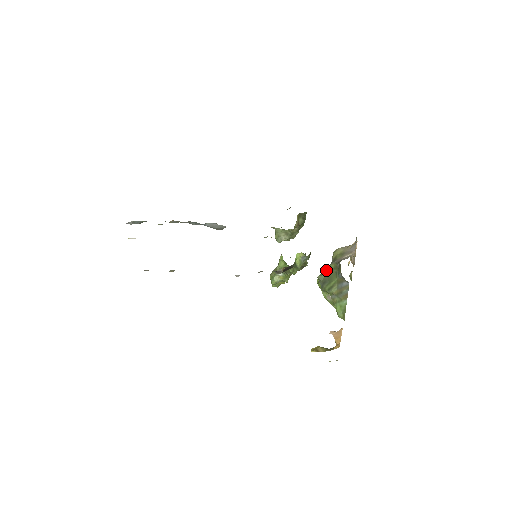
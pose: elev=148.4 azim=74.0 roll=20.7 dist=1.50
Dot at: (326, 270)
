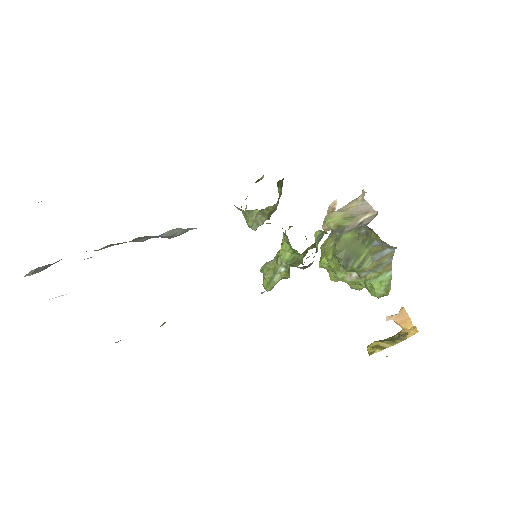
Dot at: (341, 244)
